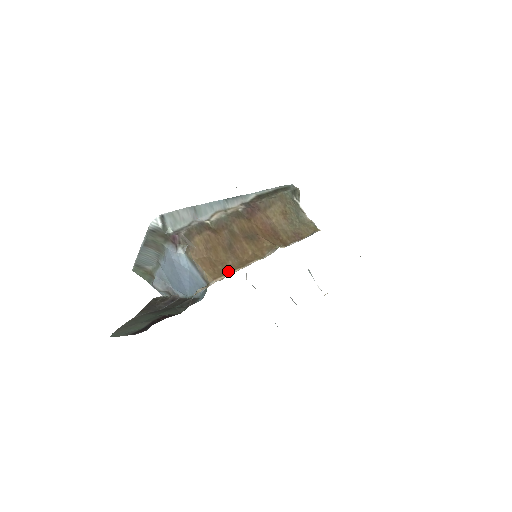
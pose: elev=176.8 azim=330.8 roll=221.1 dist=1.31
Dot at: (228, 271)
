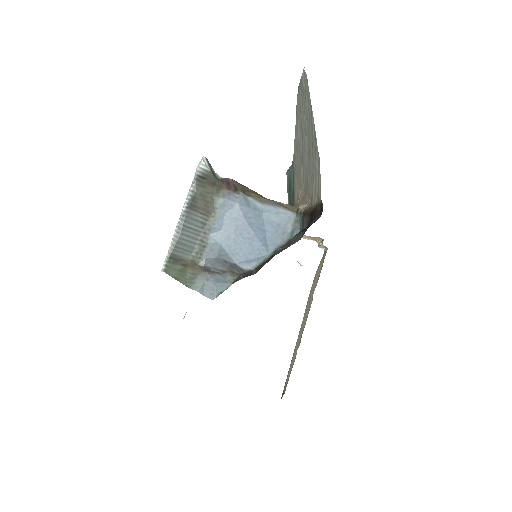
Dot at: occluded
